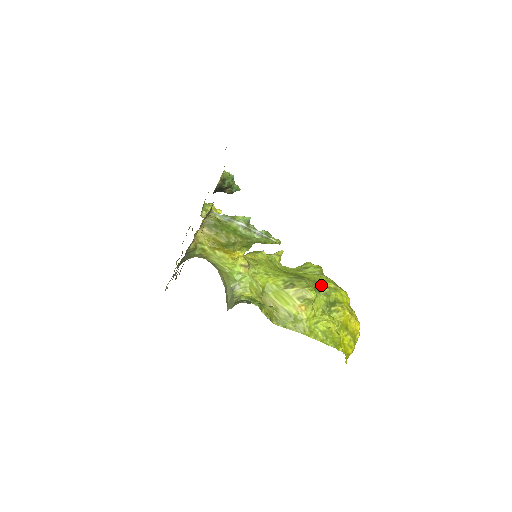
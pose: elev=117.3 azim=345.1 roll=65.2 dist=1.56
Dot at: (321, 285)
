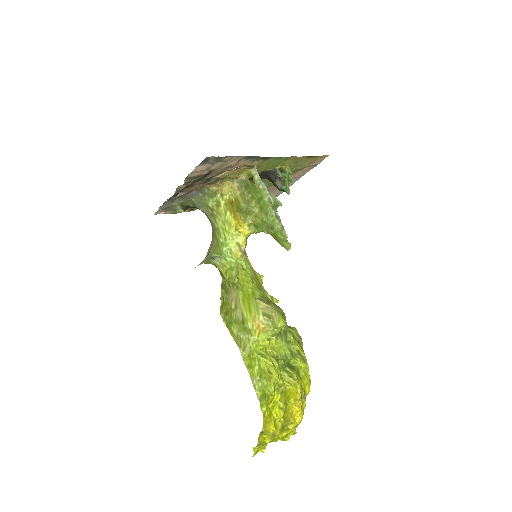
Dot at: (293, 341)
